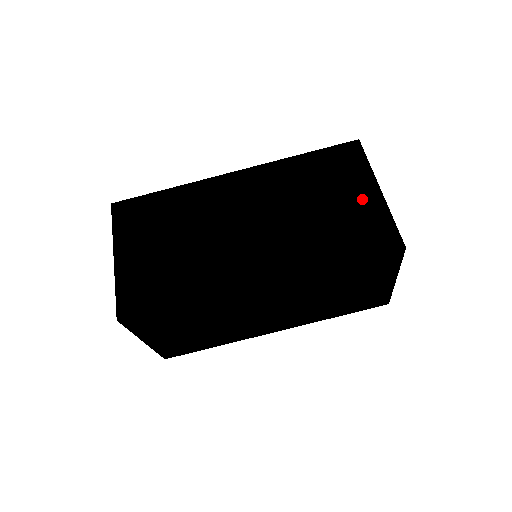
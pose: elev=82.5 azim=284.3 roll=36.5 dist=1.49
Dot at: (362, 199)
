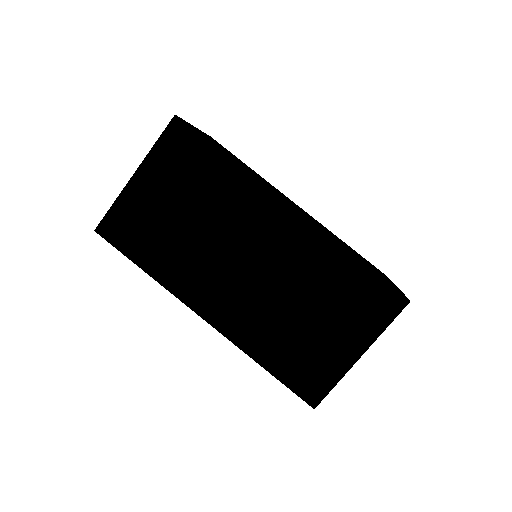
Dot at: occluded
